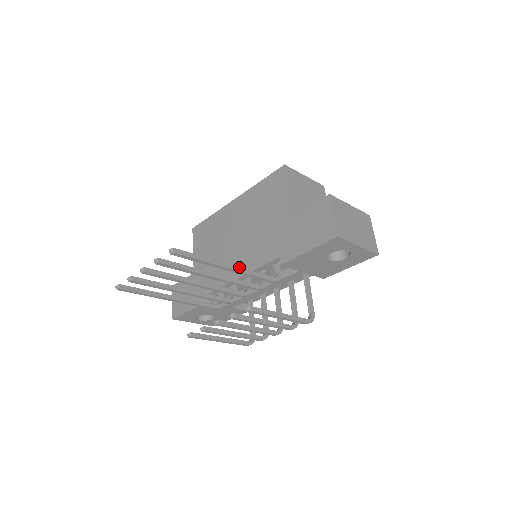
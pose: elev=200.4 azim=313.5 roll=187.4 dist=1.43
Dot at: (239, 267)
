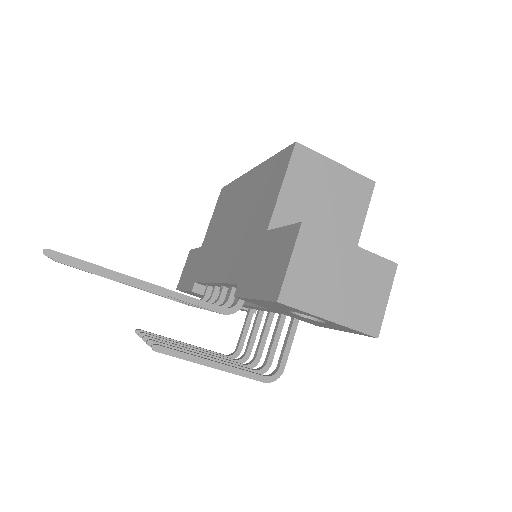
Dot at: (162, 287)
